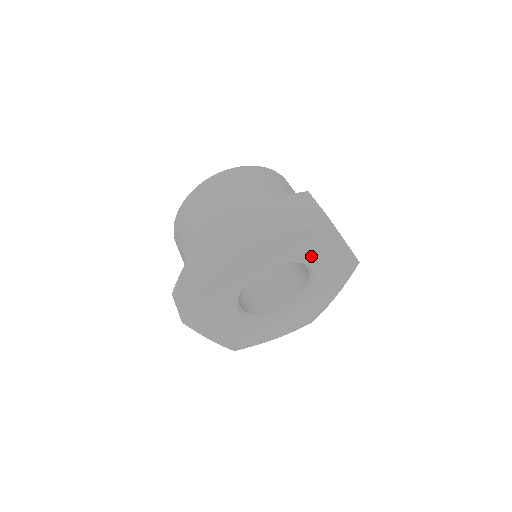
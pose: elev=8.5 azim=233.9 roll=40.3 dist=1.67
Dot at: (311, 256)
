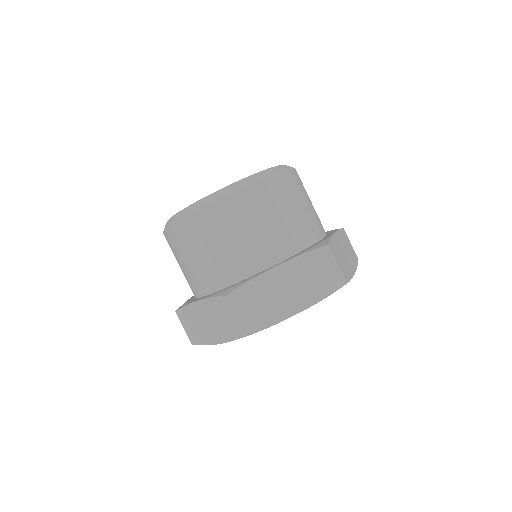
Dot at: occluded
